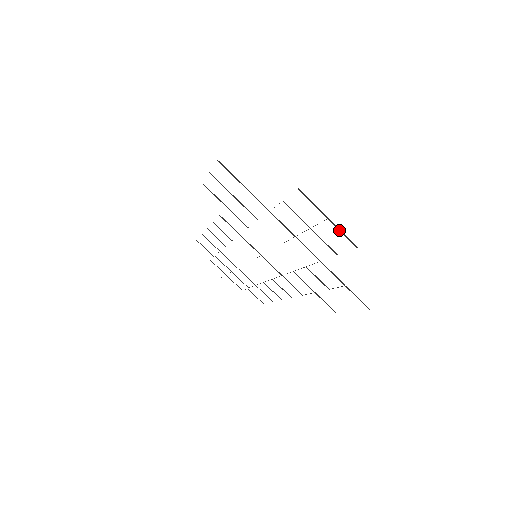
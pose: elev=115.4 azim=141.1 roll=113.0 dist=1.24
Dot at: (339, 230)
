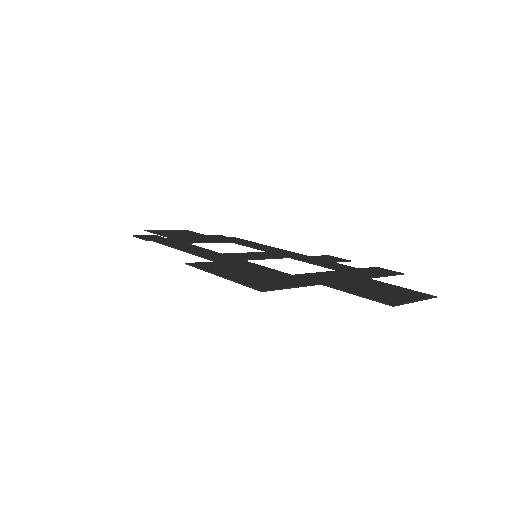
Dot at: occluded
